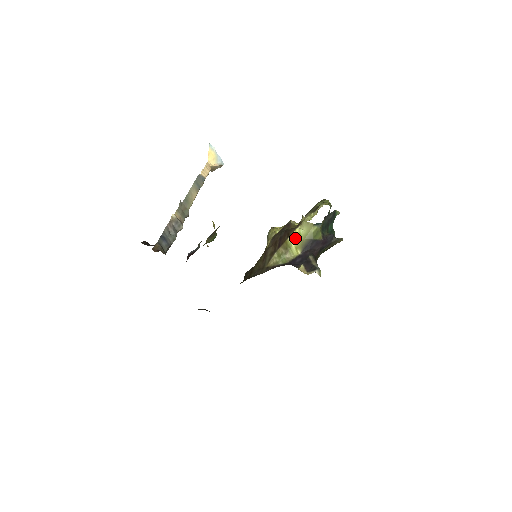
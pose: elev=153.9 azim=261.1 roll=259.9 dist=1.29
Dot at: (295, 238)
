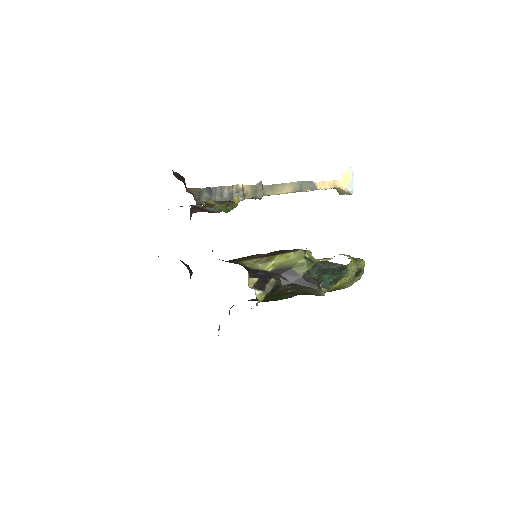
Dot at: (282, 257)
